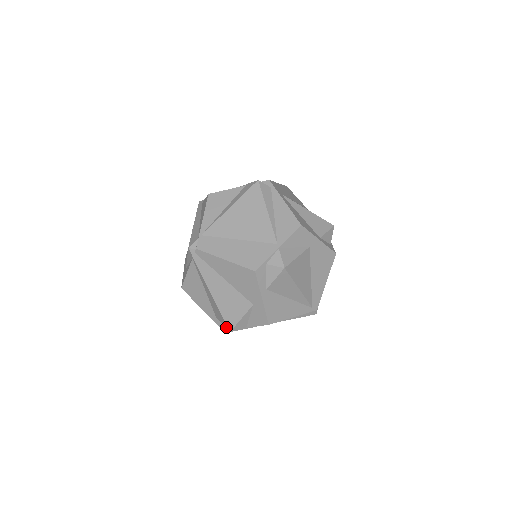
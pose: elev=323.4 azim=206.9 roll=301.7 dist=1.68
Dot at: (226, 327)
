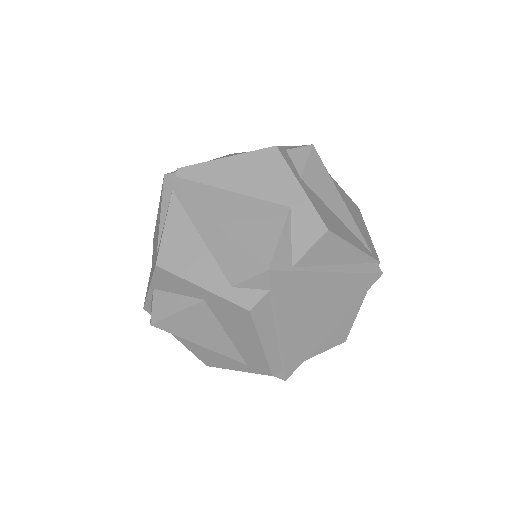
Dot at: (257, 270)
